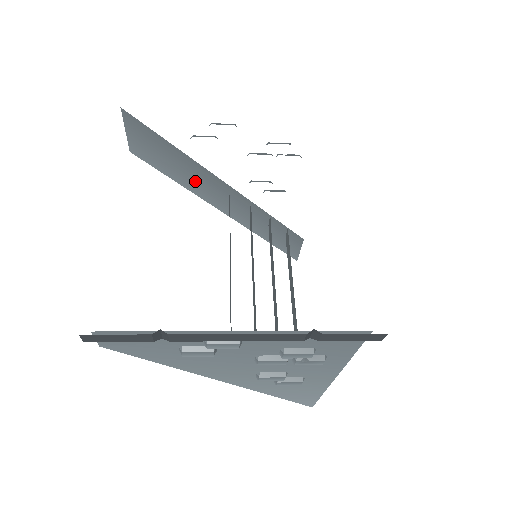
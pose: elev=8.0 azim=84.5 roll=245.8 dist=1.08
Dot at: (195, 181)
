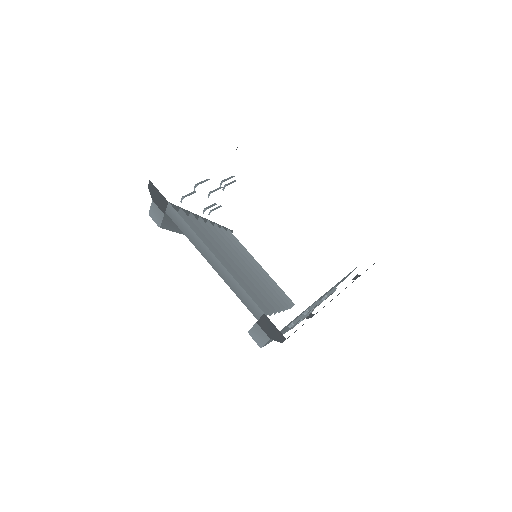
Dot at: occluded
